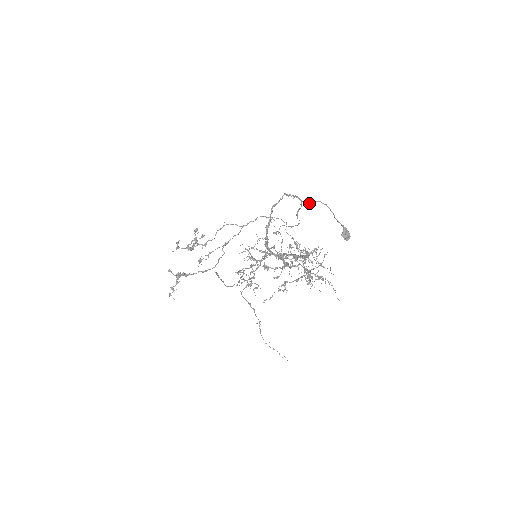
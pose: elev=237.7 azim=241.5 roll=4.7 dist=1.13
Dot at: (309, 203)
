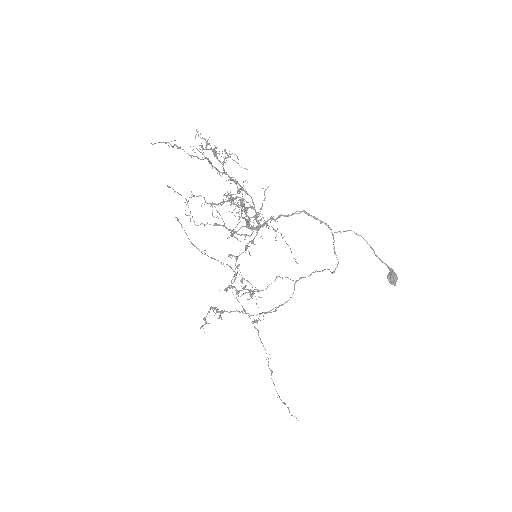
Dot at: (340, 232)
